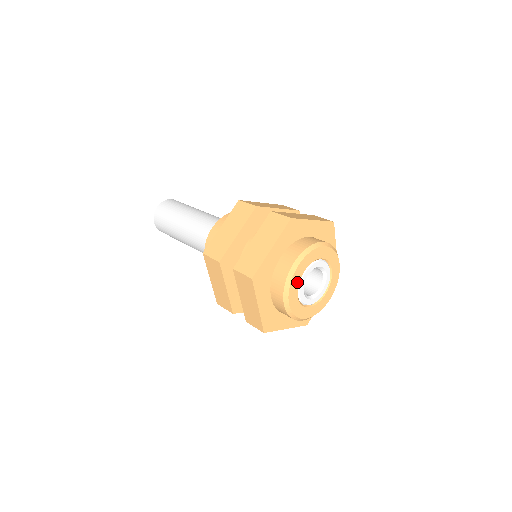
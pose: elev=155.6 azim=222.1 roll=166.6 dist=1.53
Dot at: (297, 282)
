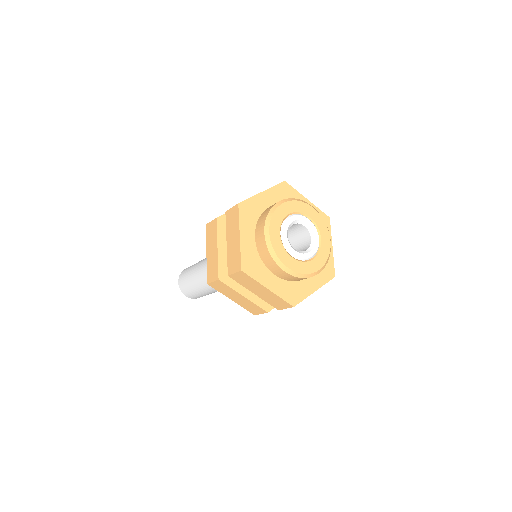
Dot at: (281, 218)
